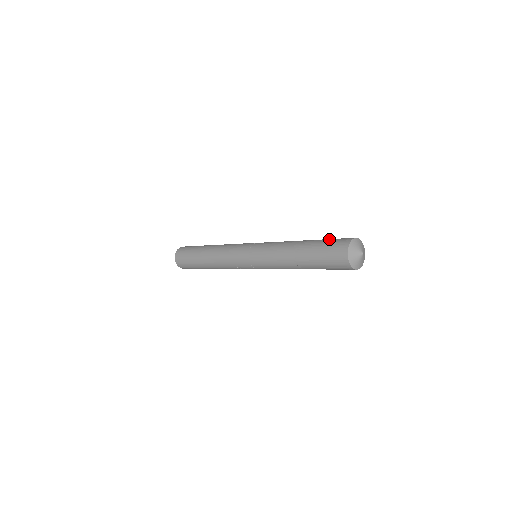
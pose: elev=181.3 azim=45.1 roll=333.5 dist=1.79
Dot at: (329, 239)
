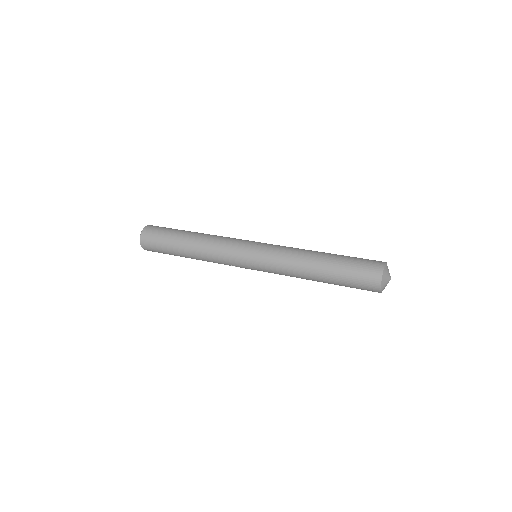
Dot at: (355, 260)
